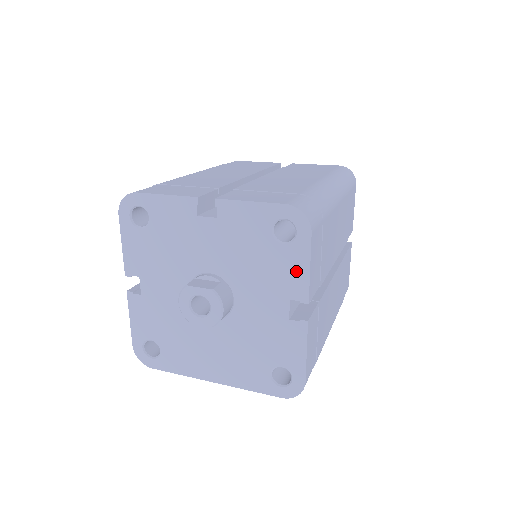
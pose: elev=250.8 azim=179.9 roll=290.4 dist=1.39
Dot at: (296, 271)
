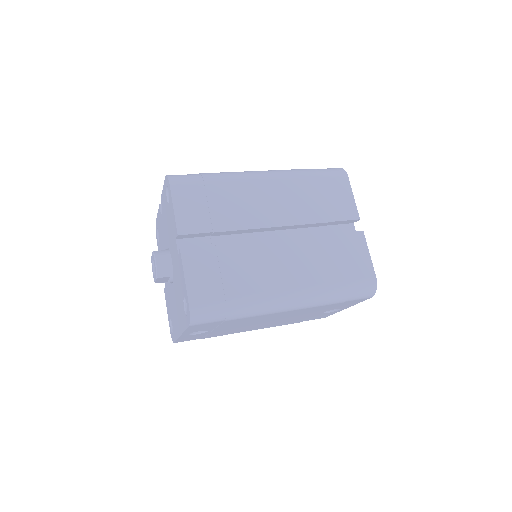
Dot at: (173, 216)
